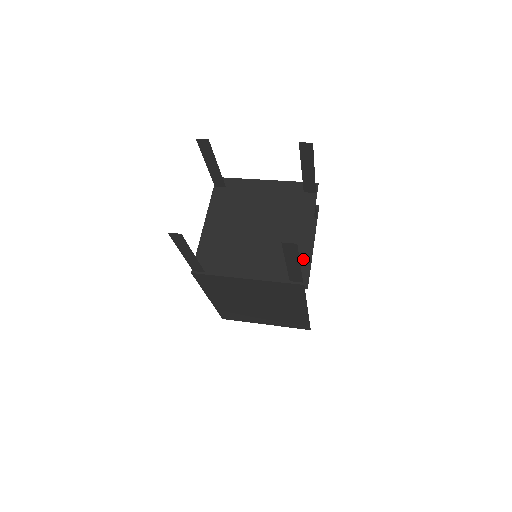
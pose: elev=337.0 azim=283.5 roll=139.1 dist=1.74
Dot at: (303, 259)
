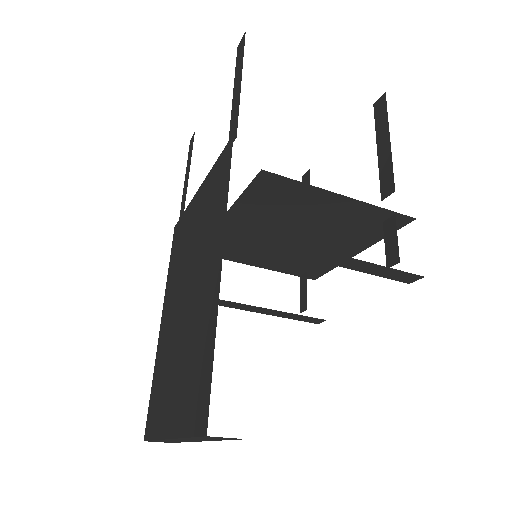
Dot at: occluded
